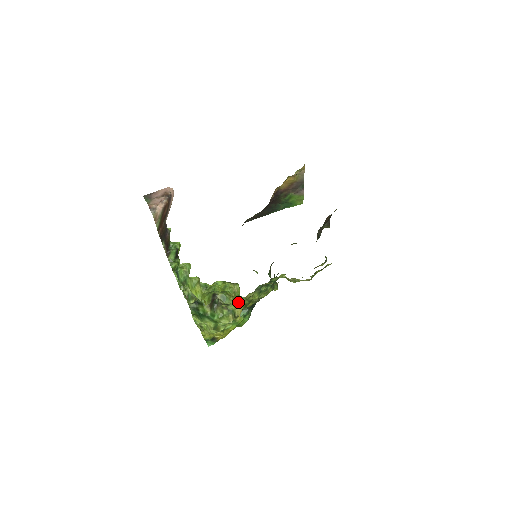
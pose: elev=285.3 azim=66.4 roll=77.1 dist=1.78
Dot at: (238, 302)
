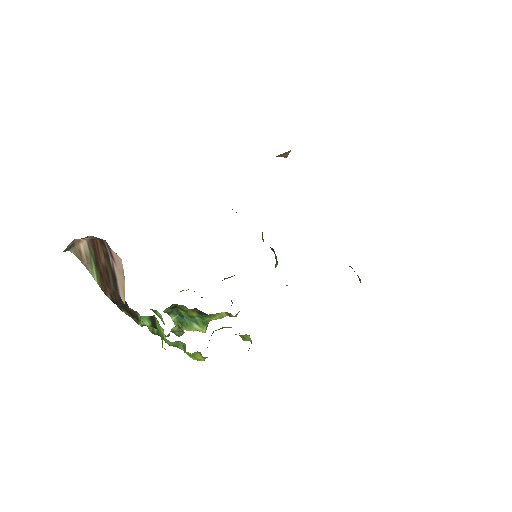
Dot at: occluded
